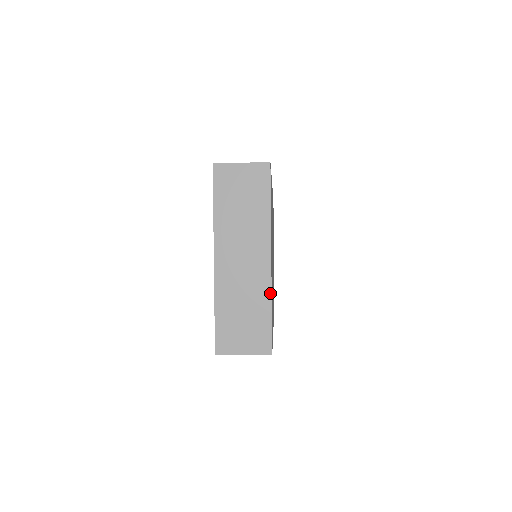
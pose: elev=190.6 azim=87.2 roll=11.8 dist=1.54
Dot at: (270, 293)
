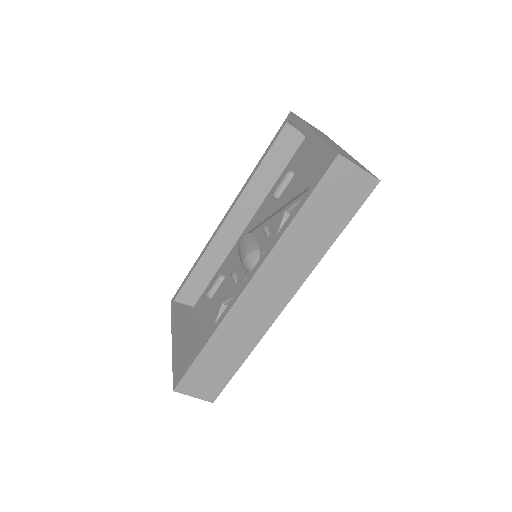
Dot at: (357, 161)
